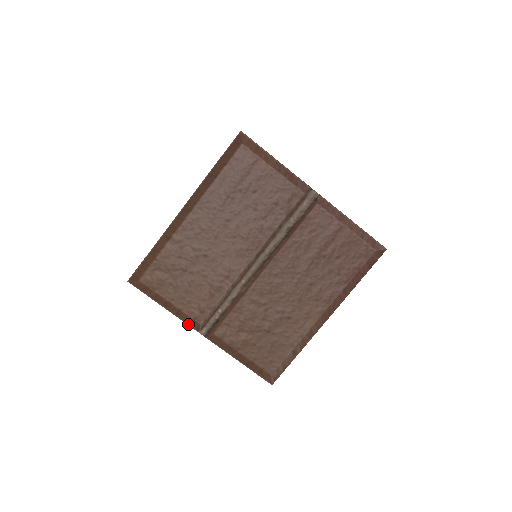
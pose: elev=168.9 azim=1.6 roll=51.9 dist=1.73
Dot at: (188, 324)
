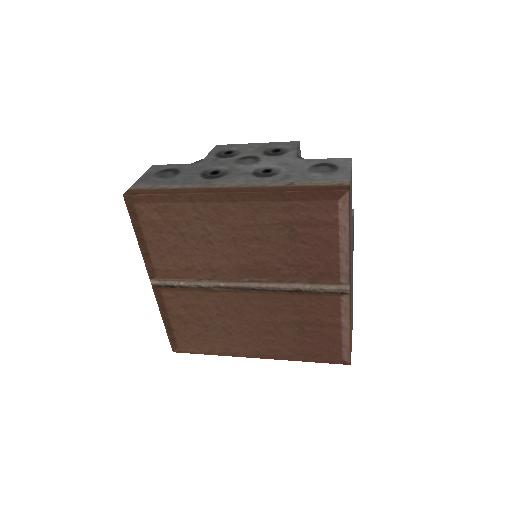
Dot at: (147, 267)
